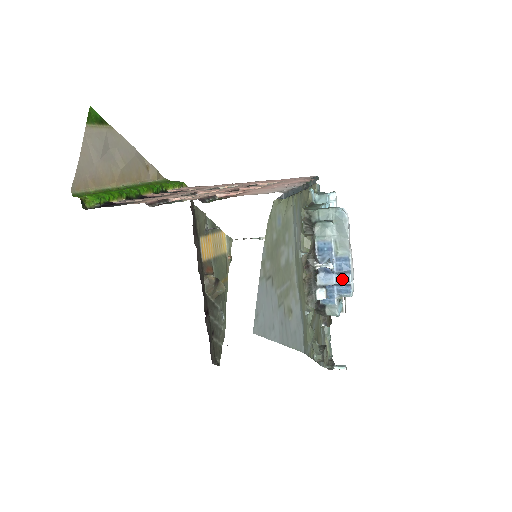
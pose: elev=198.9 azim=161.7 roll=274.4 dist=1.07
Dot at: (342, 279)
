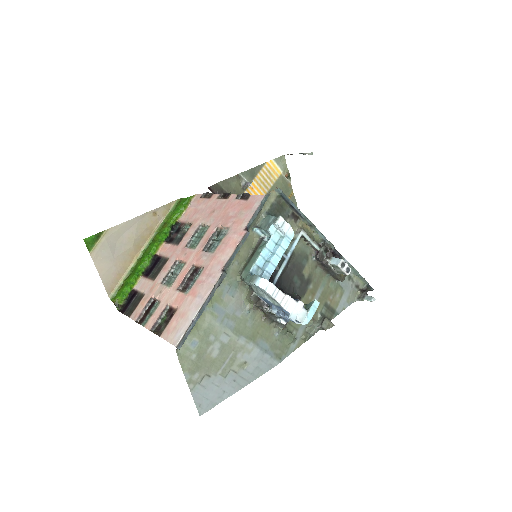
Dot at: (287, 318)
